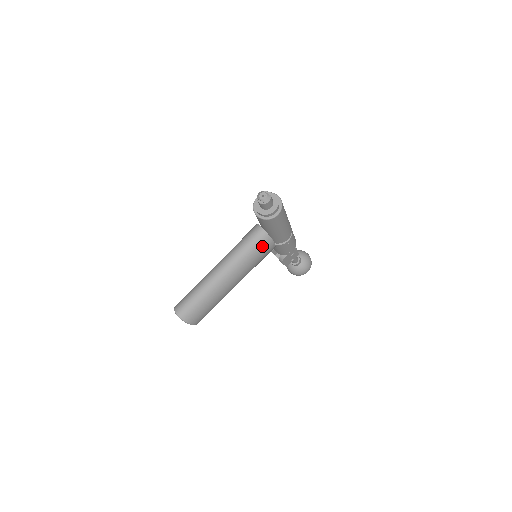
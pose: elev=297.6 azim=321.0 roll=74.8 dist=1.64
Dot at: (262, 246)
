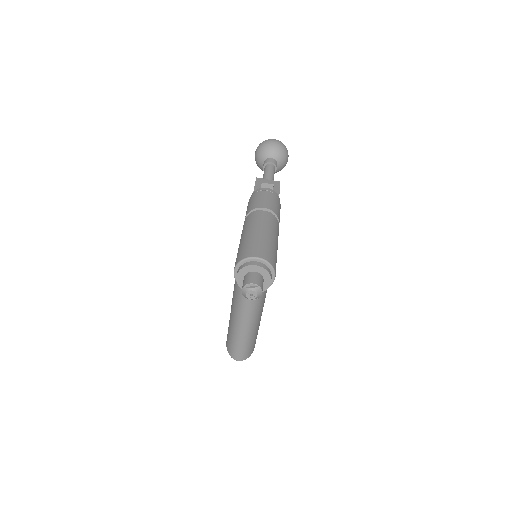
Dot at: occluded
